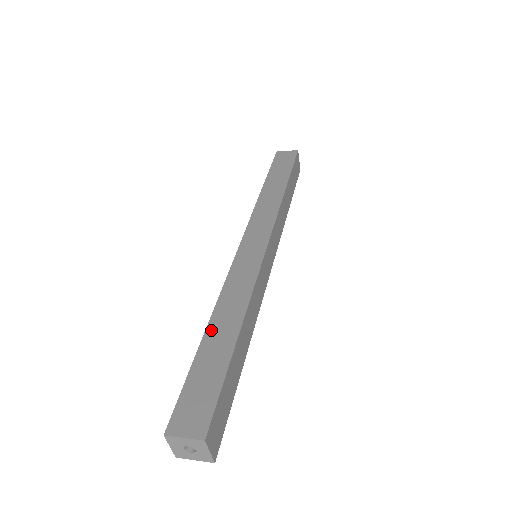
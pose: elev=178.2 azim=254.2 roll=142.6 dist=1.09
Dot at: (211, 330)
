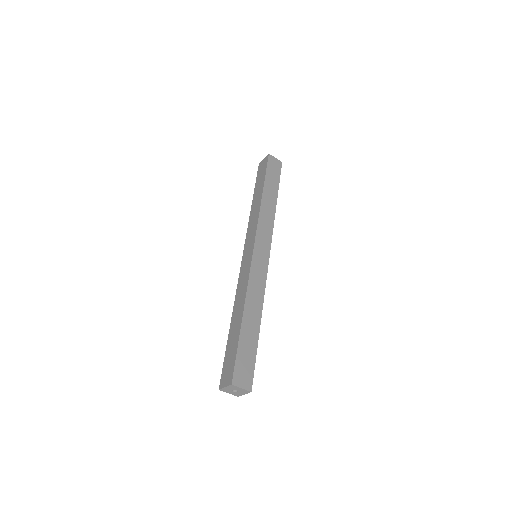
Dot at: (232, 322)
